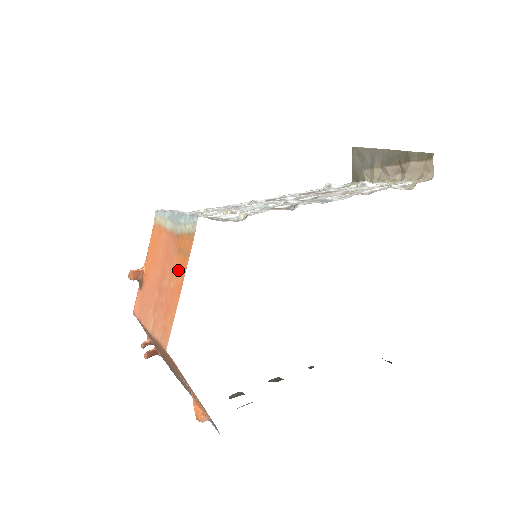
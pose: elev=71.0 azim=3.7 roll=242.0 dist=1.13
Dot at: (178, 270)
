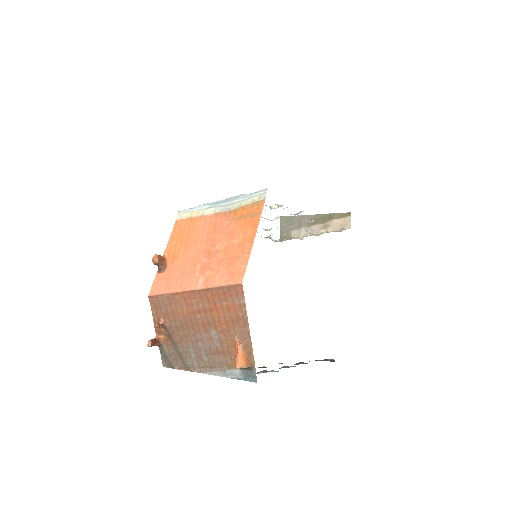
Dot at: (244, 229)
